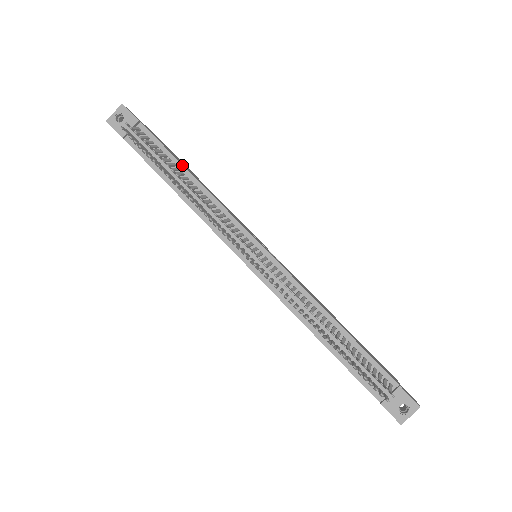
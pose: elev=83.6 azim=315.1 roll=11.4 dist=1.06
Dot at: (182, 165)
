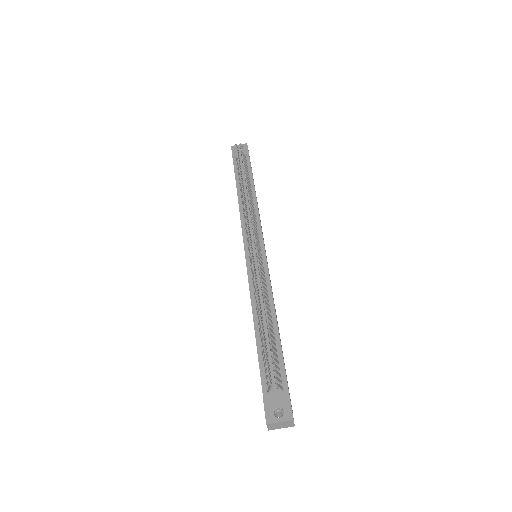
Dot at: occluded
